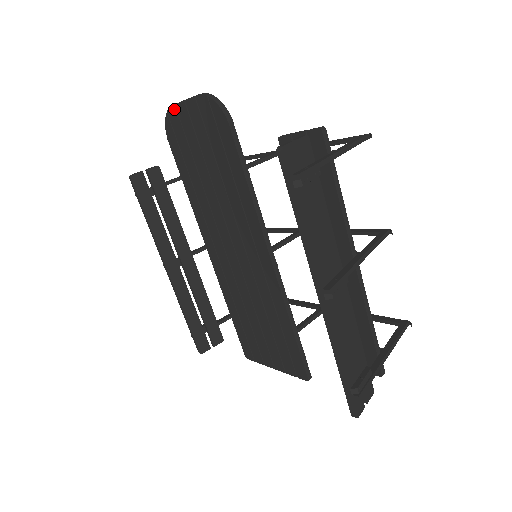
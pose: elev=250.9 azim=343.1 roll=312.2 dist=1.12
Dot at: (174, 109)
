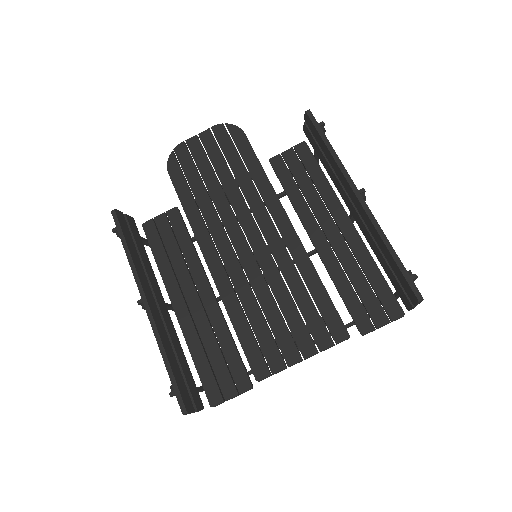
Dot at: (183, 145)
